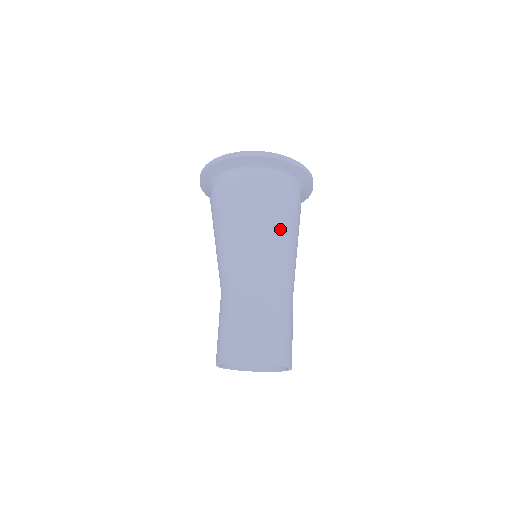
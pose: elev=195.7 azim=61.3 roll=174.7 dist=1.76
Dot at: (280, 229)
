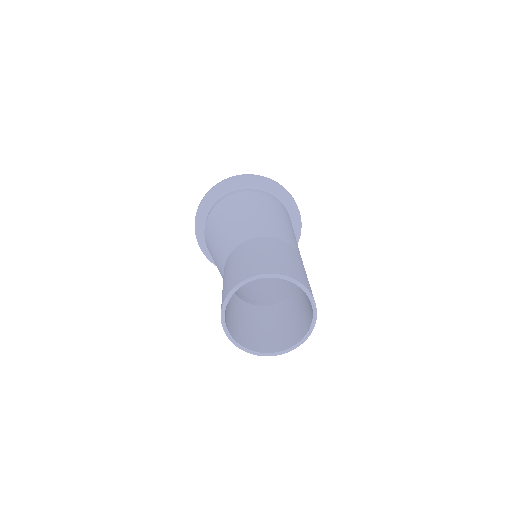
Dot at: (237, 213)
